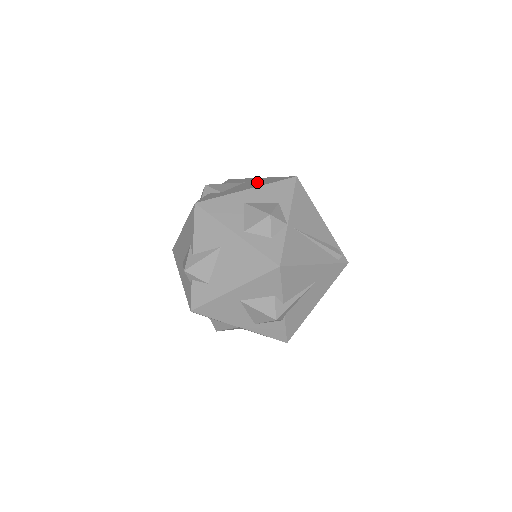
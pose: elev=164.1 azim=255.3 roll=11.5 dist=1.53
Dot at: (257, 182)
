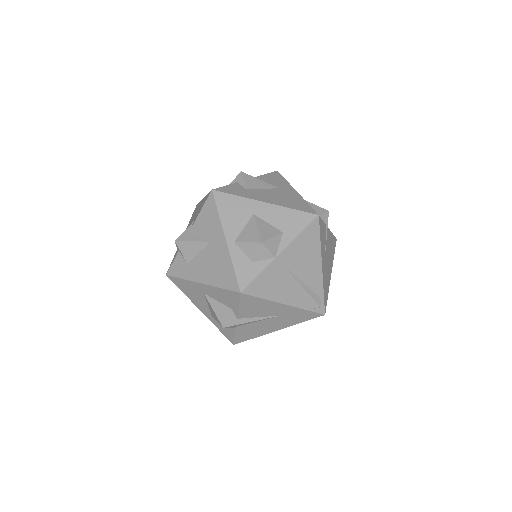
Dot at: (285, 197)
